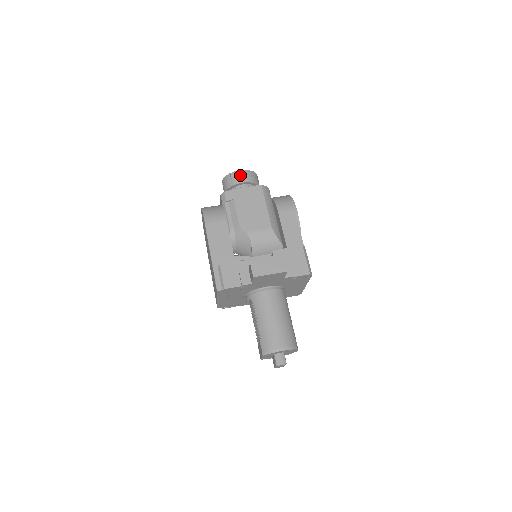
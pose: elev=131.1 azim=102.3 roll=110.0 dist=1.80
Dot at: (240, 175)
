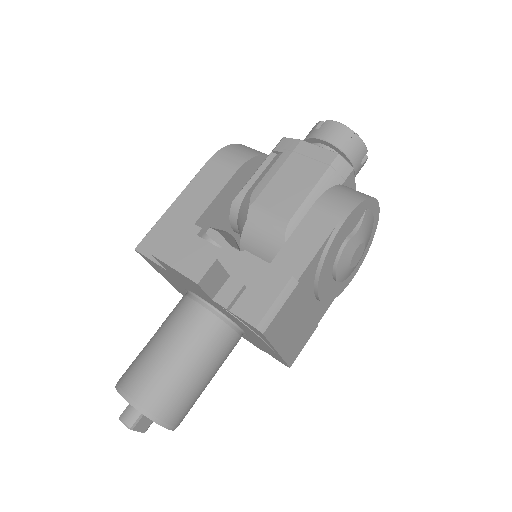
Dot at: (329, 128)
